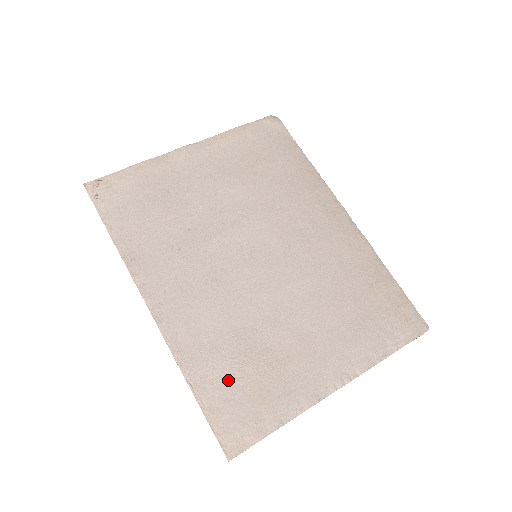
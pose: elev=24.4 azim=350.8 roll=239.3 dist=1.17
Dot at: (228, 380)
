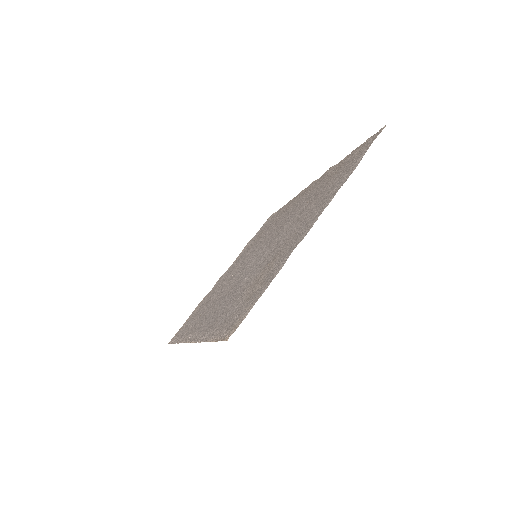
Dot at: (232, 311)
